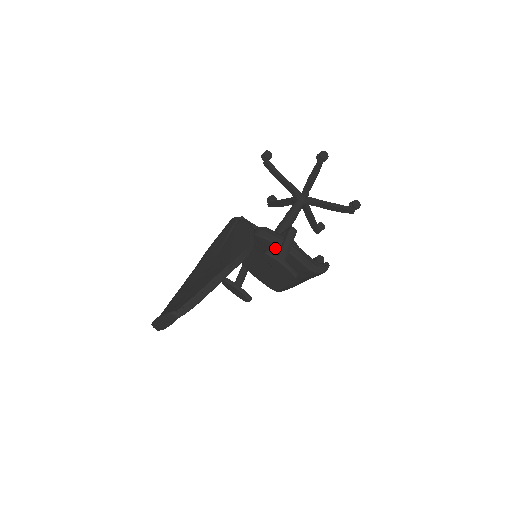
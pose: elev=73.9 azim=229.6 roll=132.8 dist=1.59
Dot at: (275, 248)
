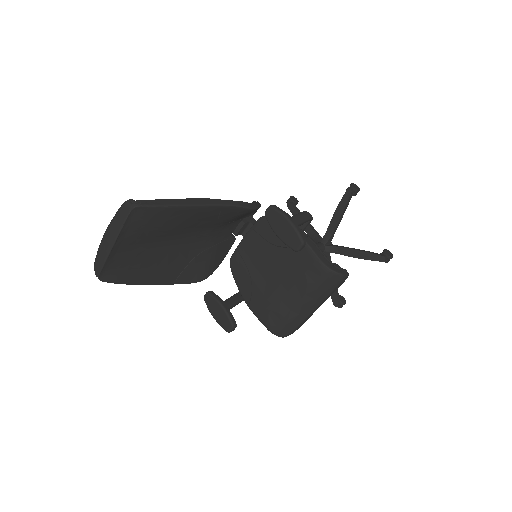
Dot at: occluded
